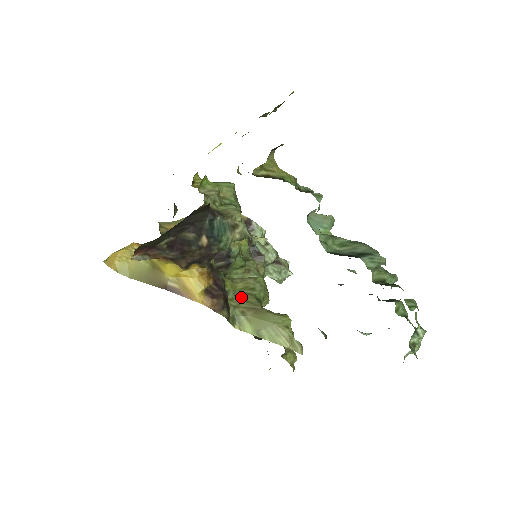
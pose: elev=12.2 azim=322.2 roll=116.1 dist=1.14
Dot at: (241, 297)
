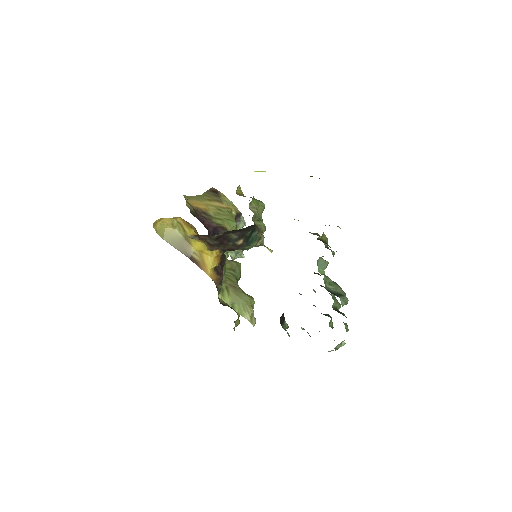
Dot at: (228, 275)
